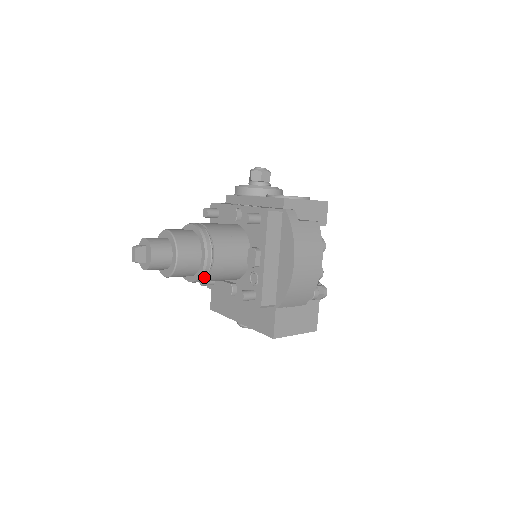
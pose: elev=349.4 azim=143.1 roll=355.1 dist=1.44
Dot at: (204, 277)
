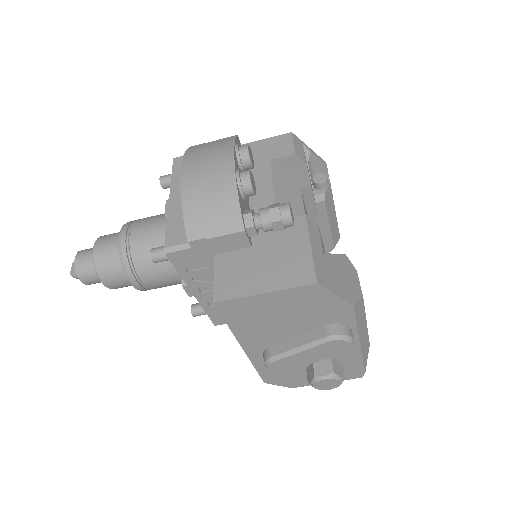
Dot at: (127, 261)
